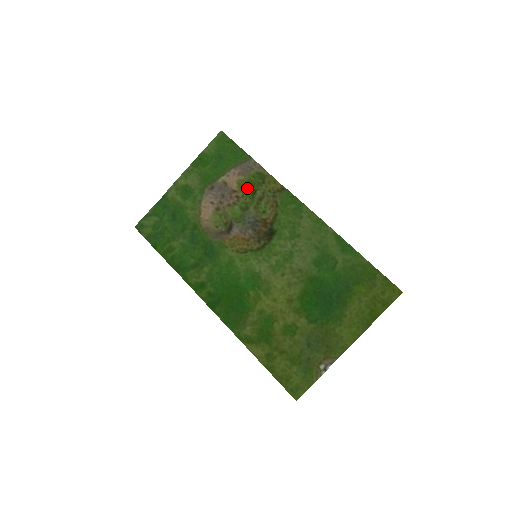
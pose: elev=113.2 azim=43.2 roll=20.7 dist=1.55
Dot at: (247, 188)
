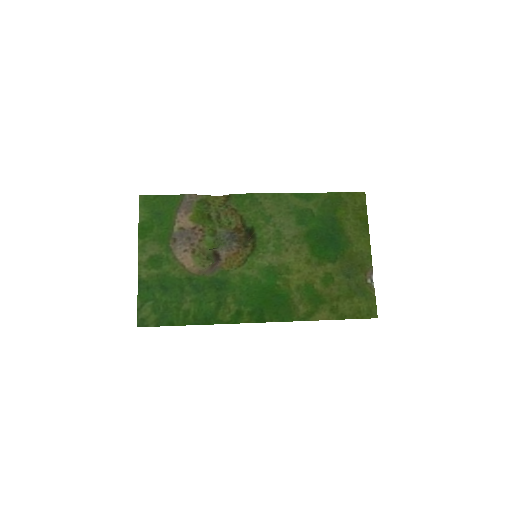
Dot at: (201, 219)
